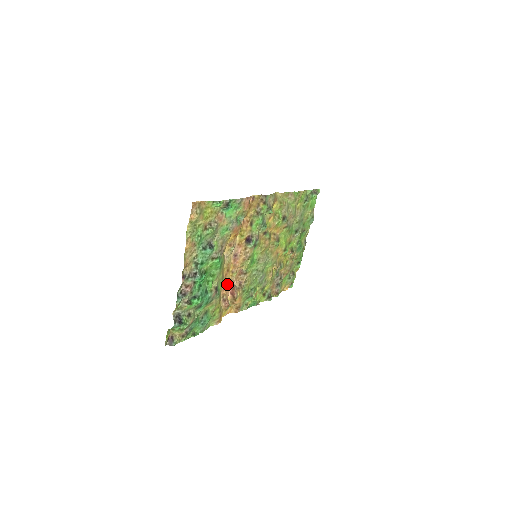
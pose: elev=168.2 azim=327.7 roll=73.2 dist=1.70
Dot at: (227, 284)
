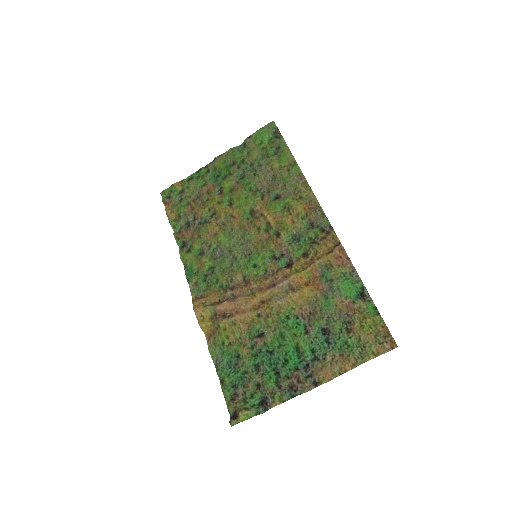
Dot at: (240, 304)
